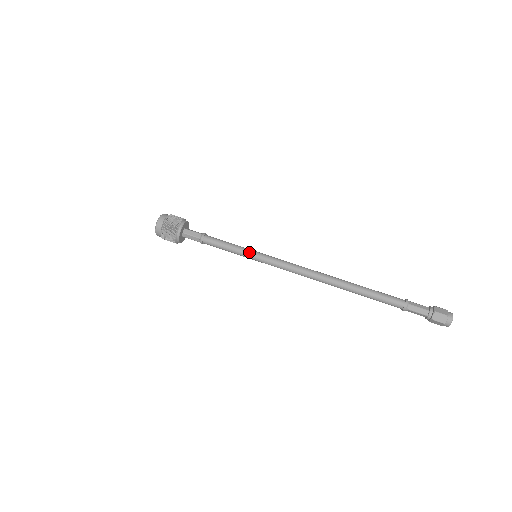
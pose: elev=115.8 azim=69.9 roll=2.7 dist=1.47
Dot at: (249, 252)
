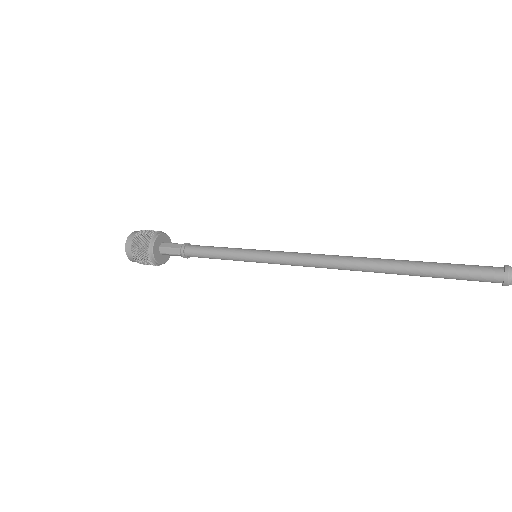
Dot at: (245, 251)
